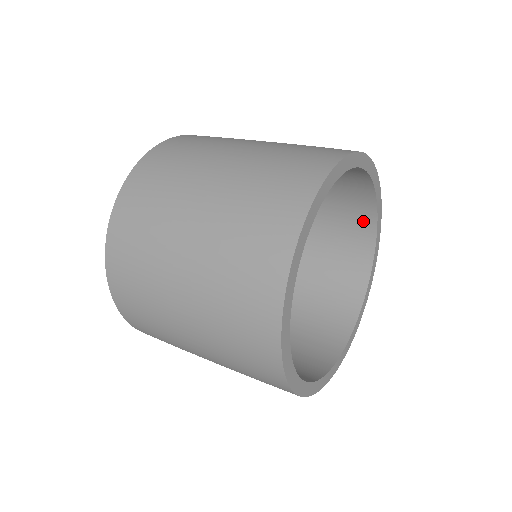
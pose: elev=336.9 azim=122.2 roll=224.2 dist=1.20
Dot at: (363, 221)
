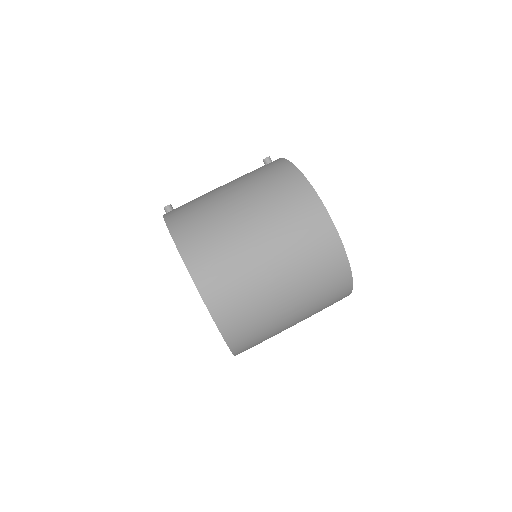
Dot at: occluded
